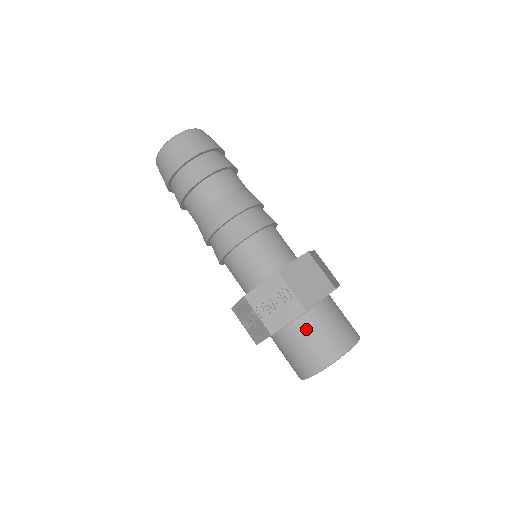
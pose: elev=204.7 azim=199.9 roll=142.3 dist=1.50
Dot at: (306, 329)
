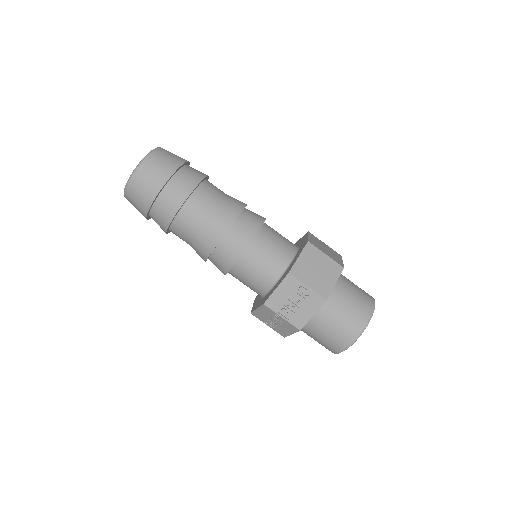
Dot at: (329, 313)
